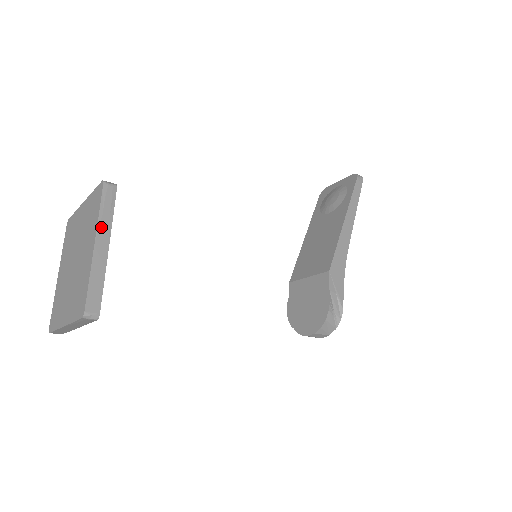
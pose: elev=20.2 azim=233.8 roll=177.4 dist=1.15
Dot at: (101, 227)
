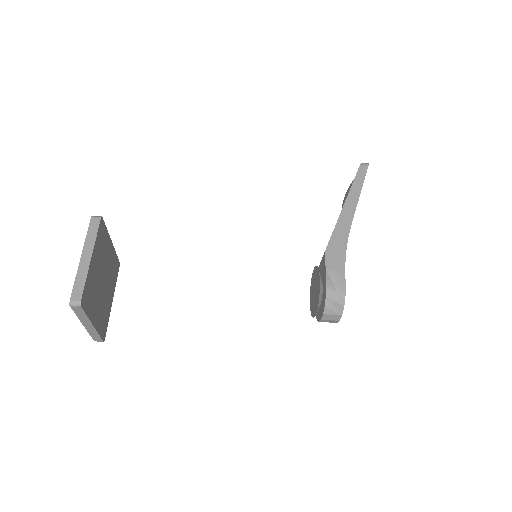
Dot at: (87, 245)
